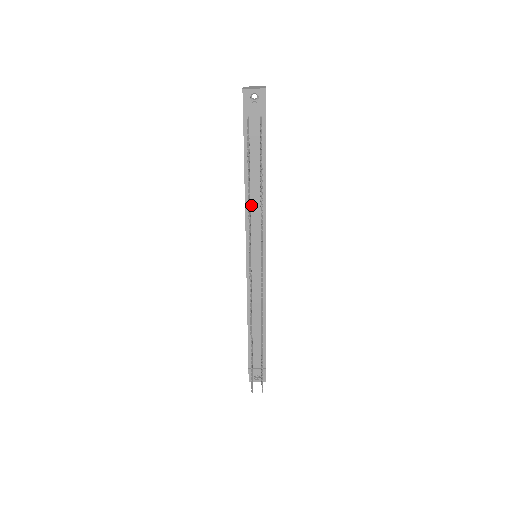
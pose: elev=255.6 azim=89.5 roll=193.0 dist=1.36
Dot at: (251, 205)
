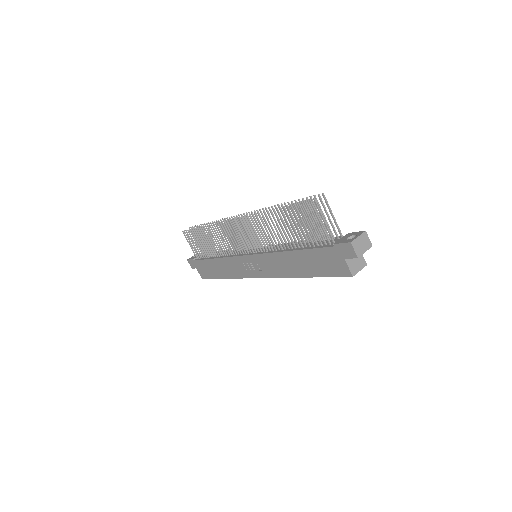
Dot at: (226, 255)
